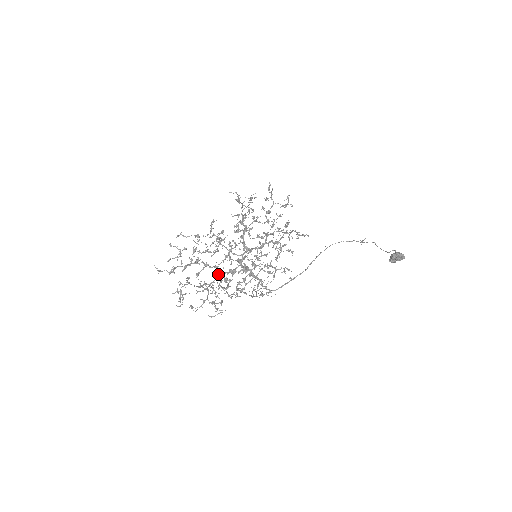
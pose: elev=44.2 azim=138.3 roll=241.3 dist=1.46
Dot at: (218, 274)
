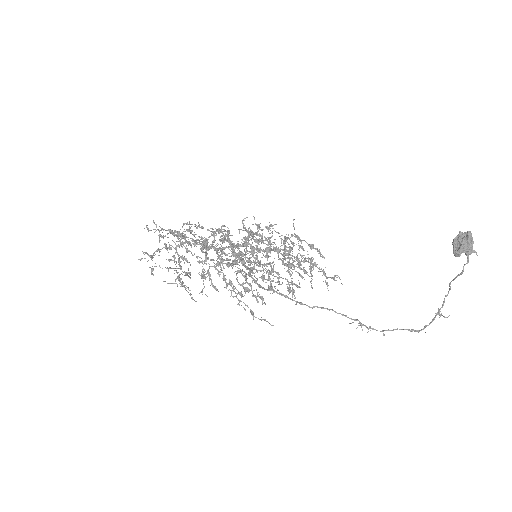
Dot at: (202, 248)
